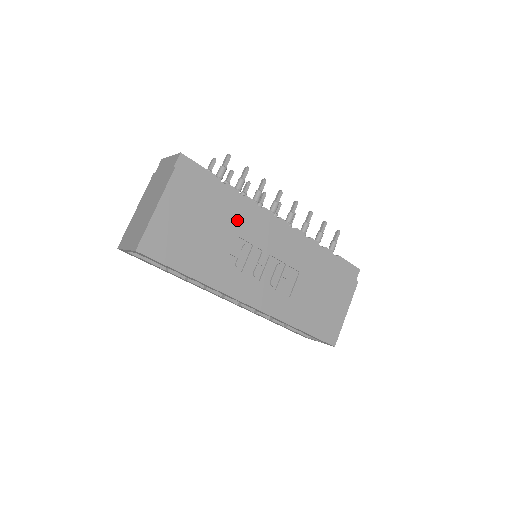
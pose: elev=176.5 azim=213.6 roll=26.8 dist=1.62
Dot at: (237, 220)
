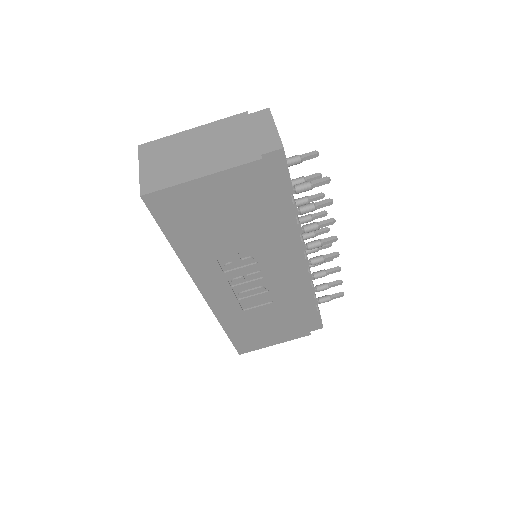
Dot at: (267, 238)
